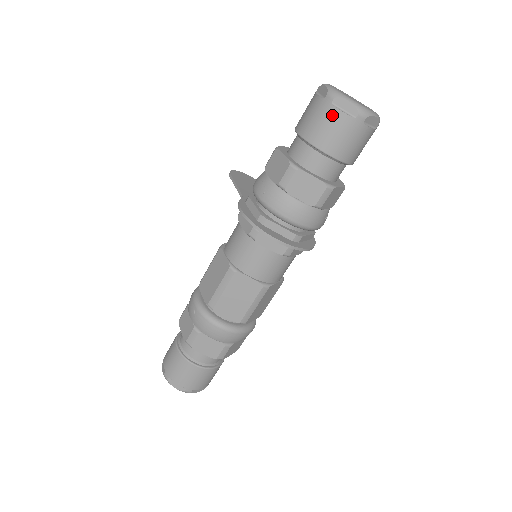
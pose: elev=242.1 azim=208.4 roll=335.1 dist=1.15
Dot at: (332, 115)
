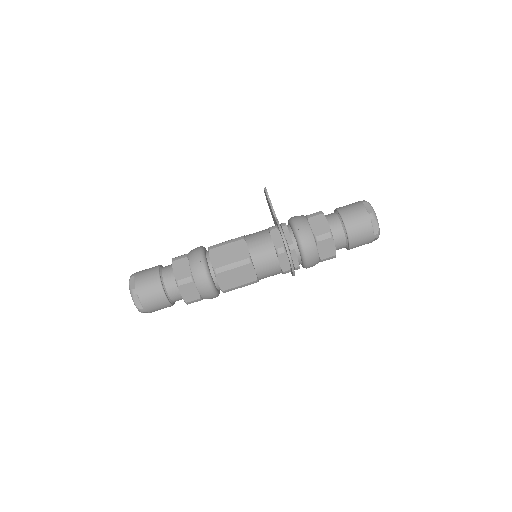
Dot at: (367, 225)
